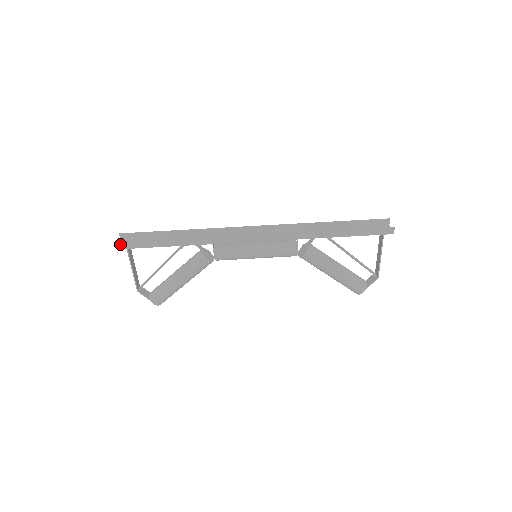
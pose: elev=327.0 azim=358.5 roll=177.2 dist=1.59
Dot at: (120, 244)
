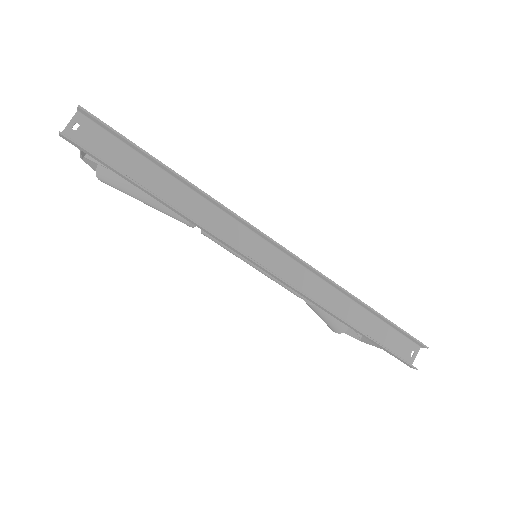
Dot at: (67, 138)
